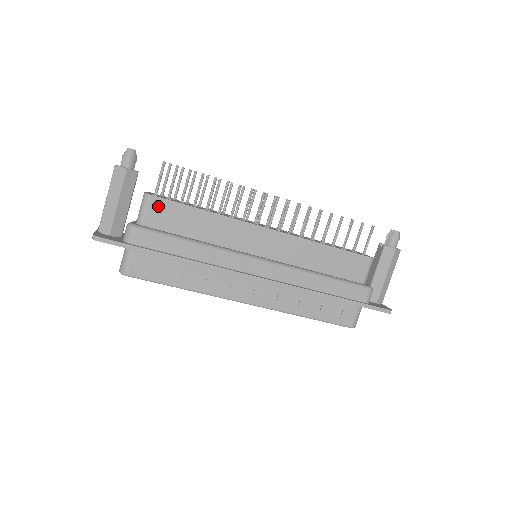
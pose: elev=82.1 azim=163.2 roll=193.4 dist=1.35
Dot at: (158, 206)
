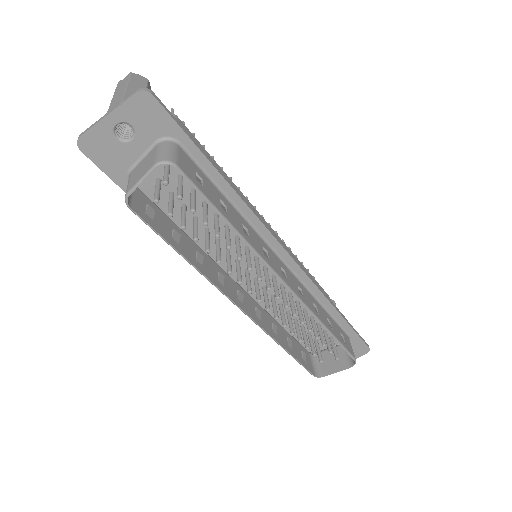
Dot at: occluded
